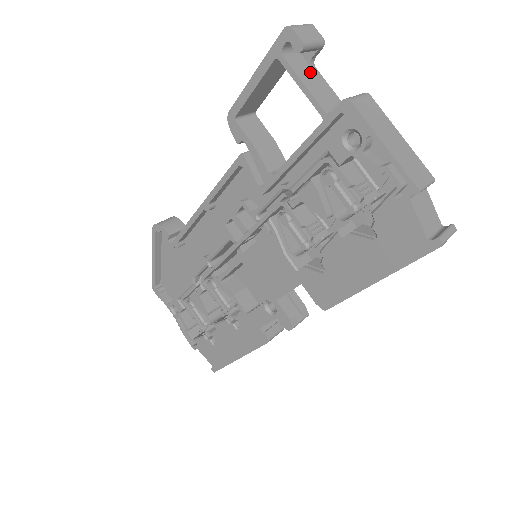
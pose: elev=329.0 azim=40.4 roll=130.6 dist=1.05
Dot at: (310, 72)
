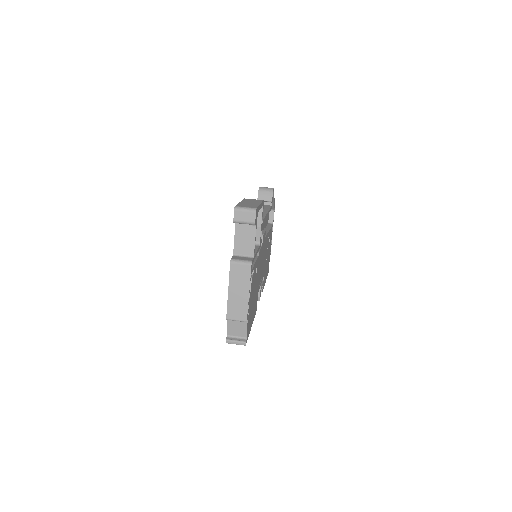
Dot at: (248, 228)
